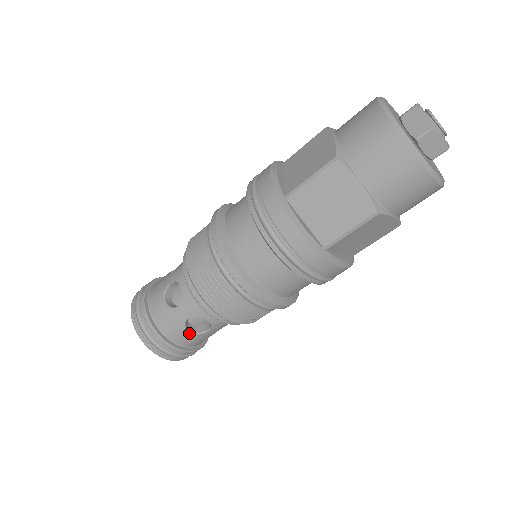
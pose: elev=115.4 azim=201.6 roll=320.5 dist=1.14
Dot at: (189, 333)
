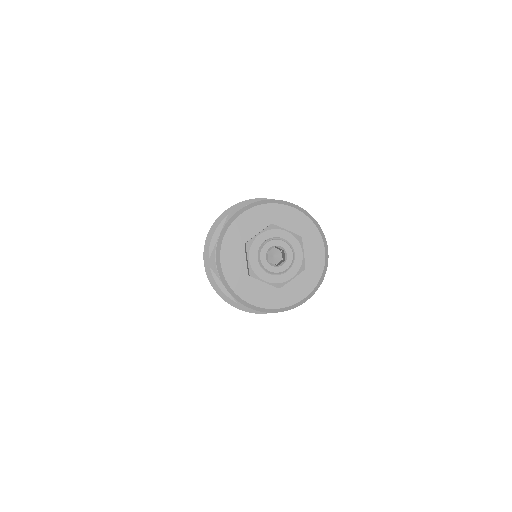
Dot at: occluded
